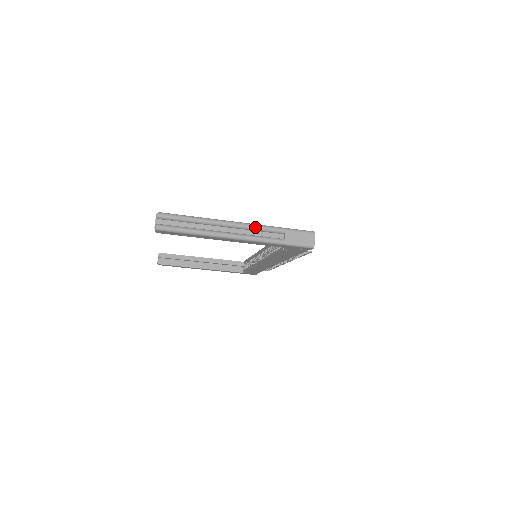
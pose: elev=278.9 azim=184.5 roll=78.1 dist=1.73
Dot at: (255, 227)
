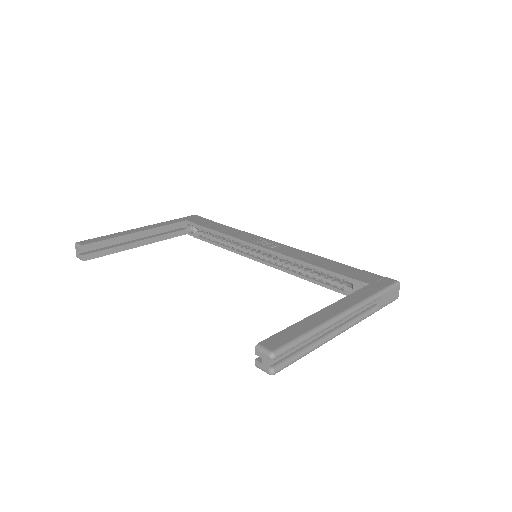
Dot at: (359, 309)
